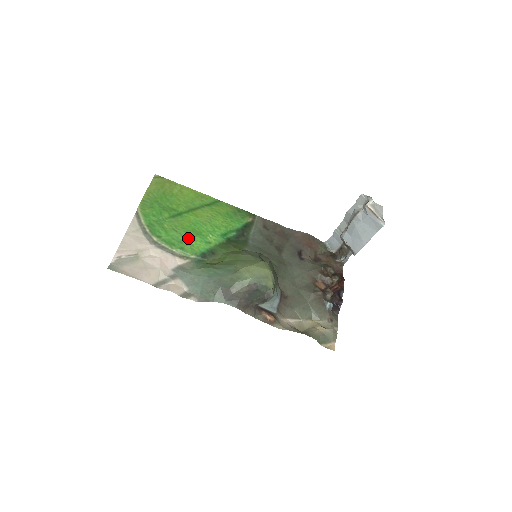
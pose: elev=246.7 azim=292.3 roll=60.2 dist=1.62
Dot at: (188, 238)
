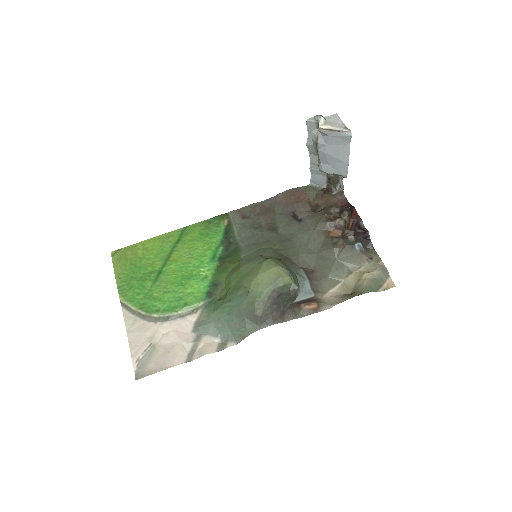
Dot at: (184, 290)
